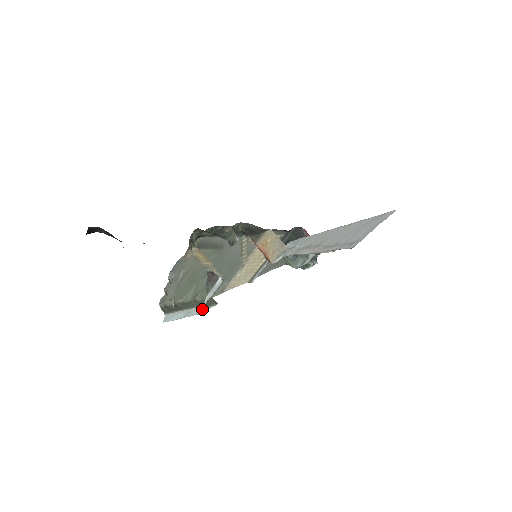
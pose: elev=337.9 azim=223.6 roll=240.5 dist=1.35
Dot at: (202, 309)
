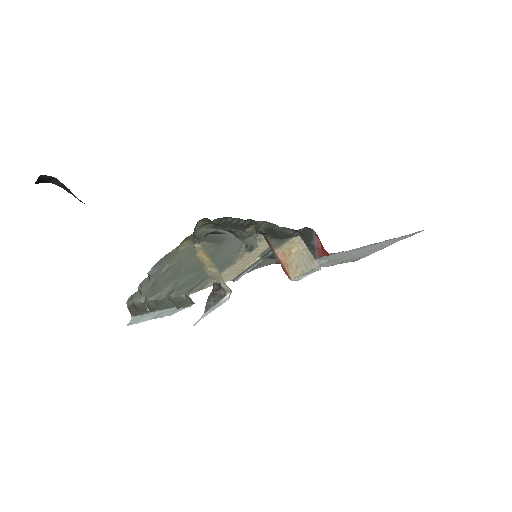
Dot at: (176, 310)
